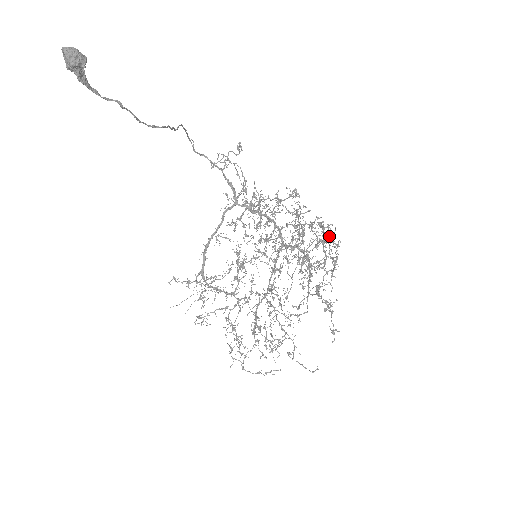
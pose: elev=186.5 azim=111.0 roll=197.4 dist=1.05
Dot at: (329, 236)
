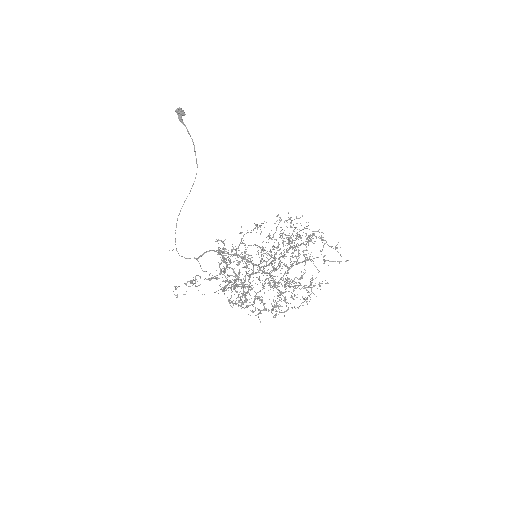
Dot at: (294, 227)
